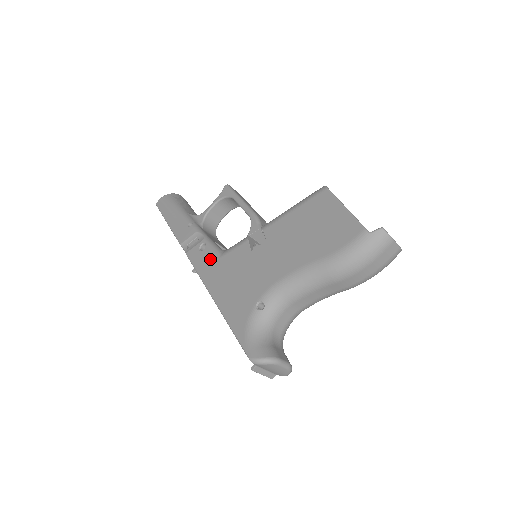
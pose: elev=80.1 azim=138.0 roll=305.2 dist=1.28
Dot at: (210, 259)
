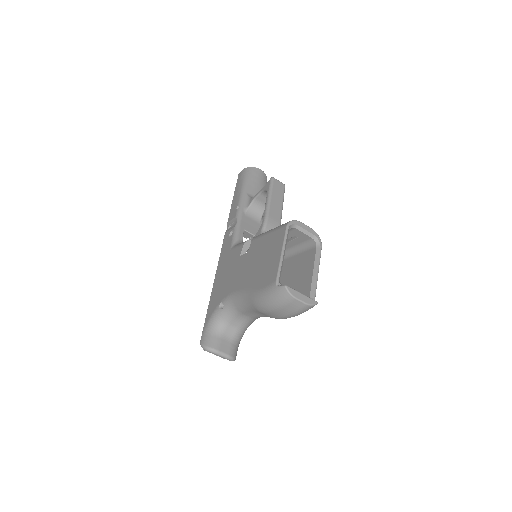
Dot at: (228, 247)
